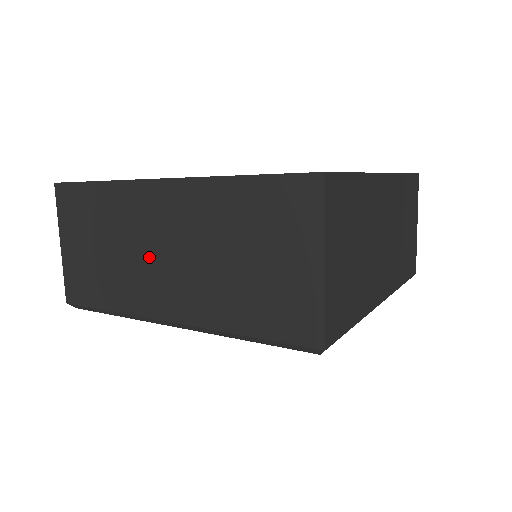
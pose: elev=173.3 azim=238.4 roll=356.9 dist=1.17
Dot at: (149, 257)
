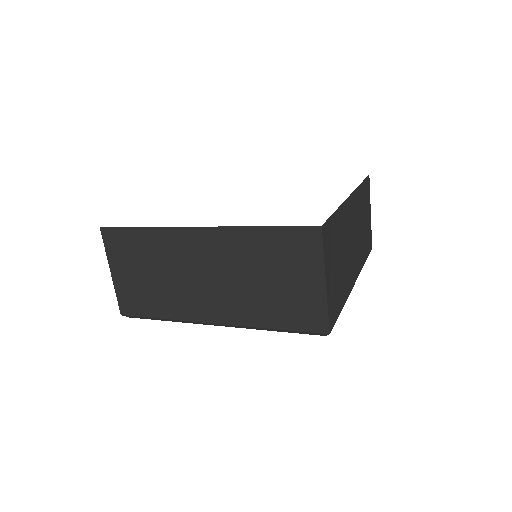
Dot at: (192, 280)
